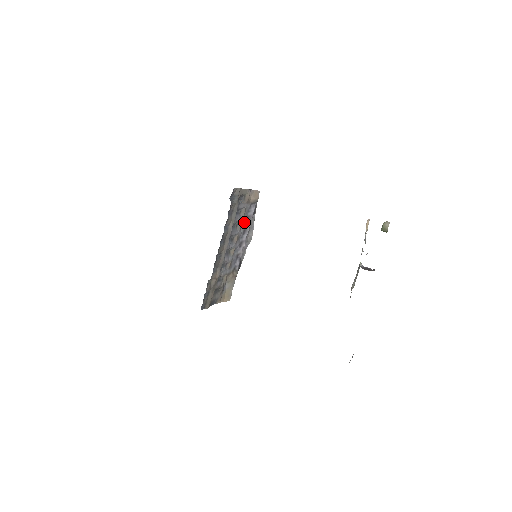
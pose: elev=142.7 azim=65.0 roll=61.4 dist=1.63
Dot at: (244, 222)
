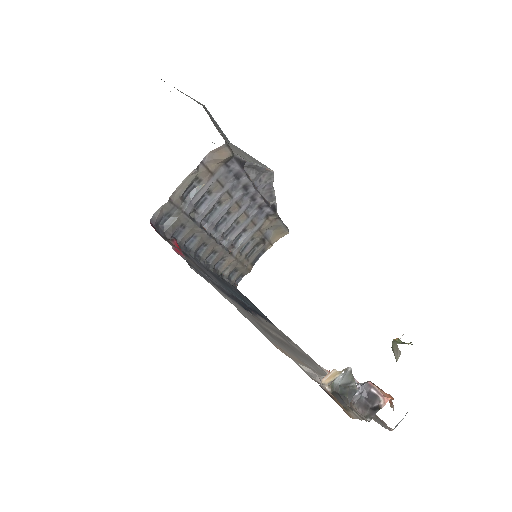
Dot at: (234, 182)
